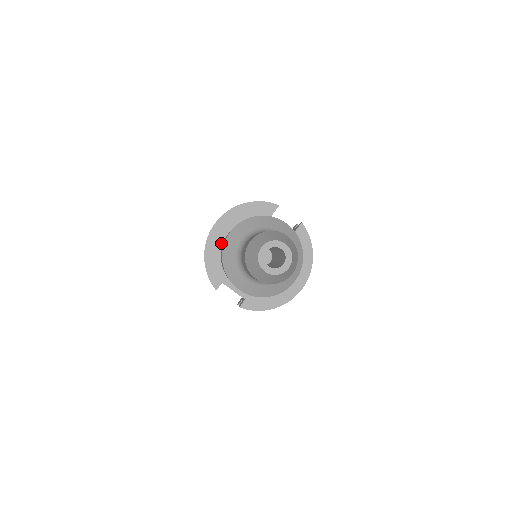
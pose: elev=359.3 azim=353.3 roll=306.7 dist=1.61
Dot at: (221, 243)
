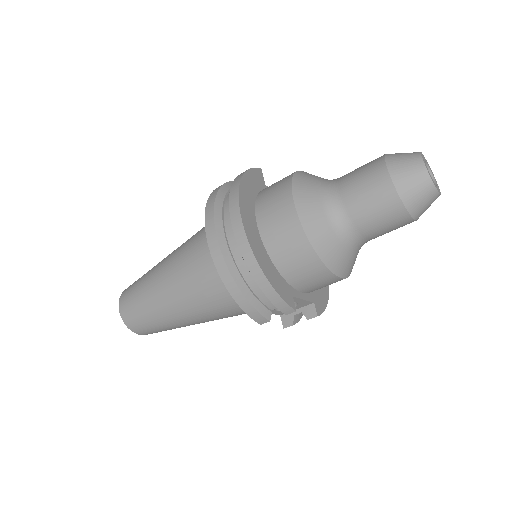
Dot at: (261, 243)
